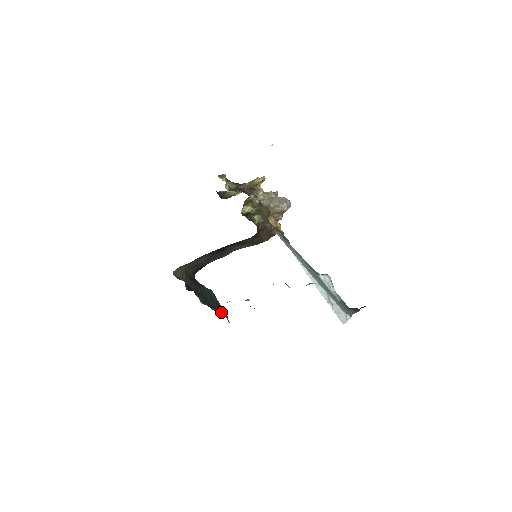
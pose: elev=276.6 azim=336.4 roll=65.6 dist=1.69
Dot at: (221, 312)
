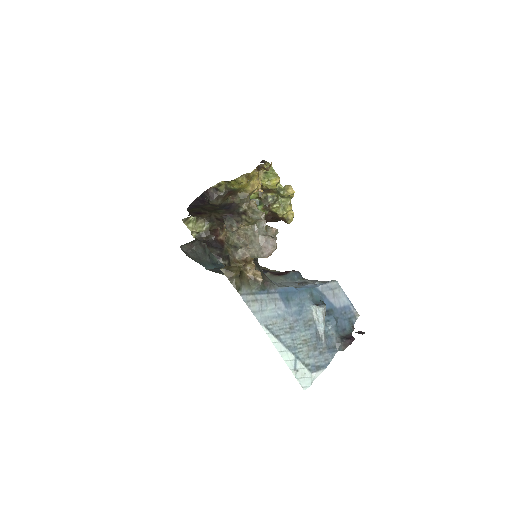
Dot at: occluded
